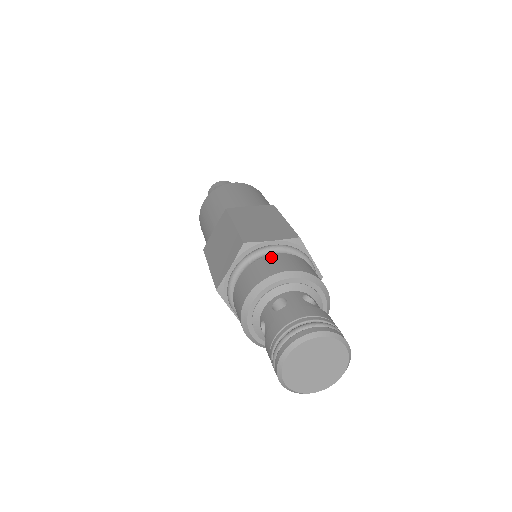
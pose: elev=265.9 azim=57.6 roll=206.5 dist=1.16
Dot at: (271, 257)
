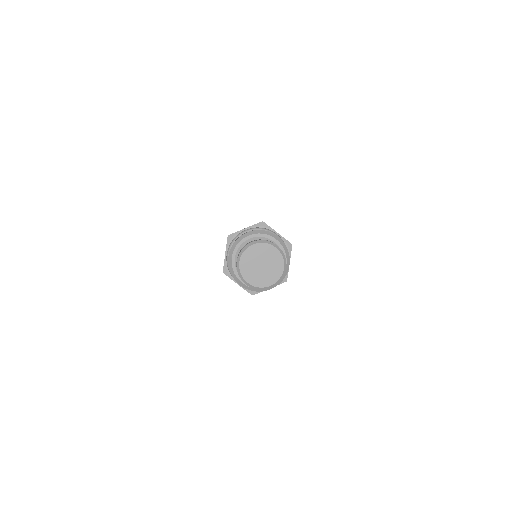
Dot at: occluded
